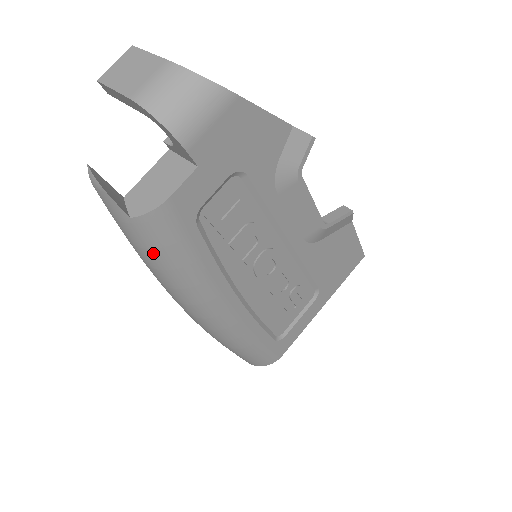
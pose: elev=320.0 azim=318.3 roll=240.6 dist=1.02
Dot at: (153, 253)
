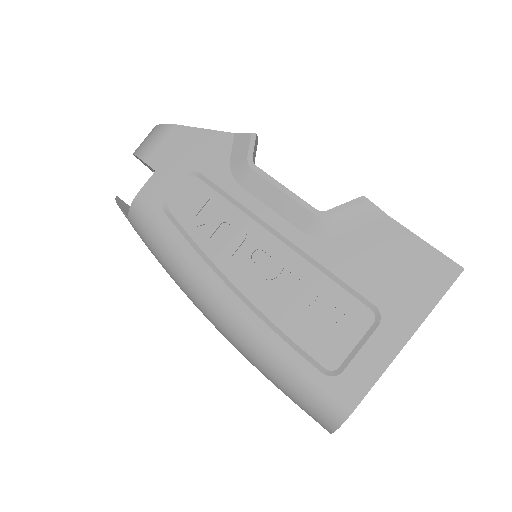
Dot at: (148, 243)
